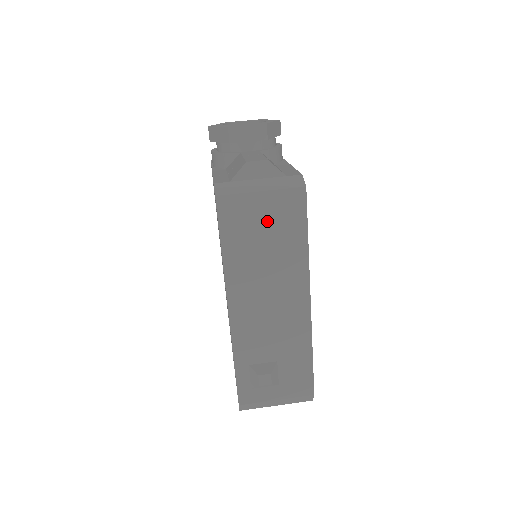
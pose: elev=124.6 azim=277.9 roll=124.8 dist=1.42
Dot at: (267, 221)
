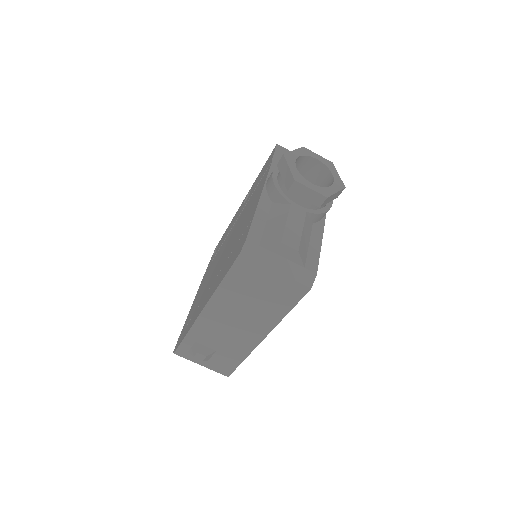
Dot at: (267, 288)
